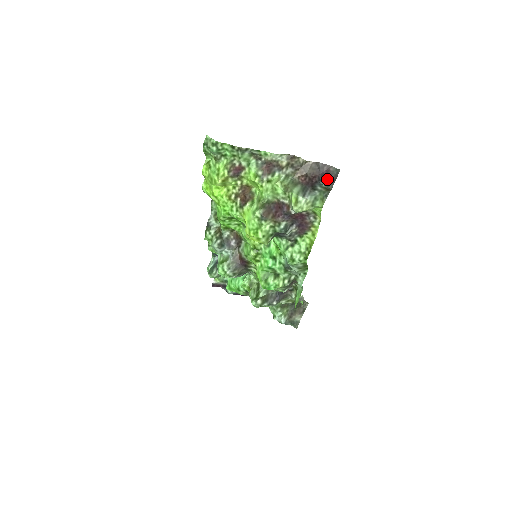
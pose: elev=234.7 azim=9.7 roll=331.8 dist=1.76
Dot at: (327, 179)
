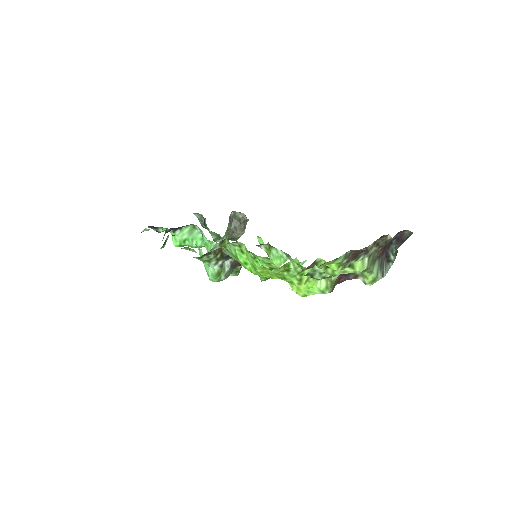
Dot at: (398, 241)
